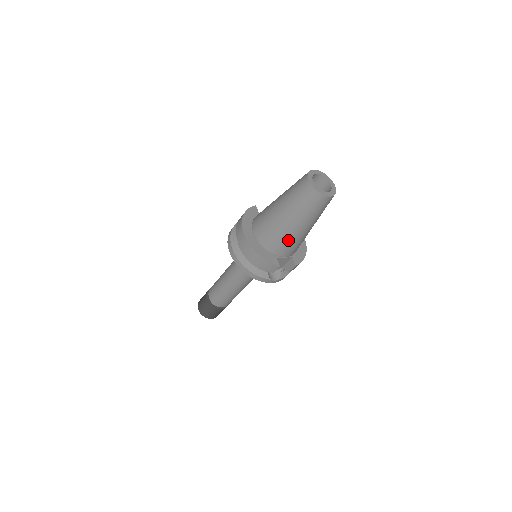
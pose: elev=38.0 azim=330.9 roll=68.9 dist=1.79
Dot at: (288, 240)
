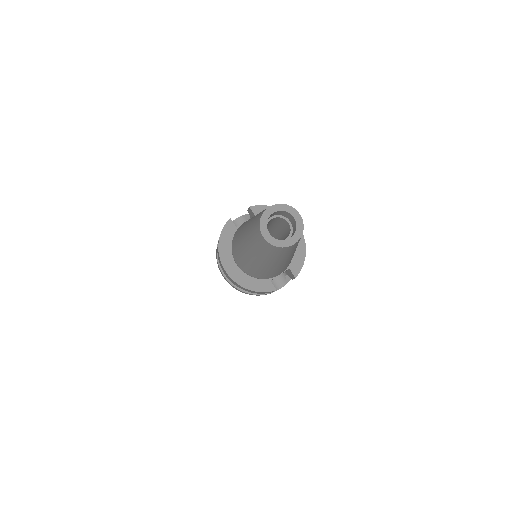
Dot at: (273, 271)
